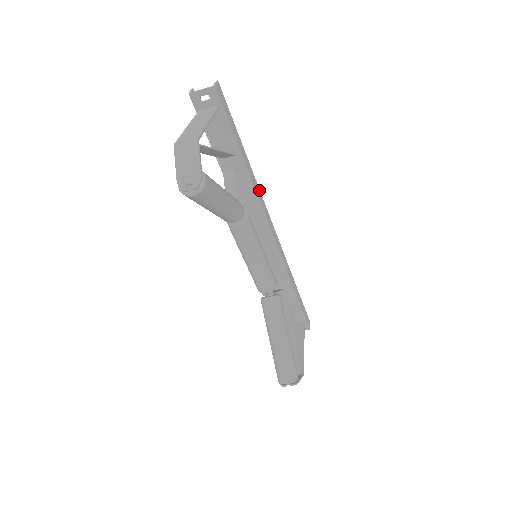
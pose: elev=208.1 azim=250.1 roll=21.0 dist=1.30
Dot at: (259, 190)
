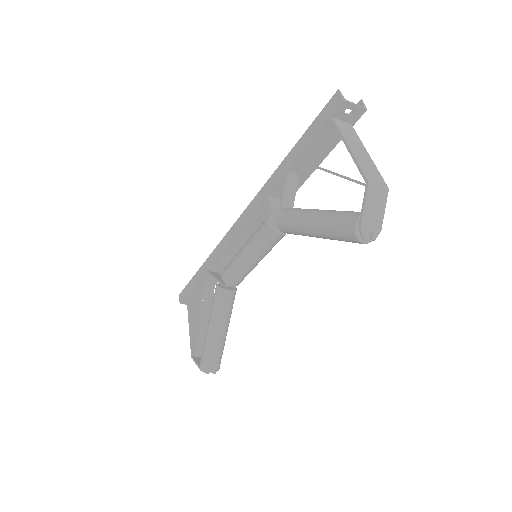
Dot at: occluded
